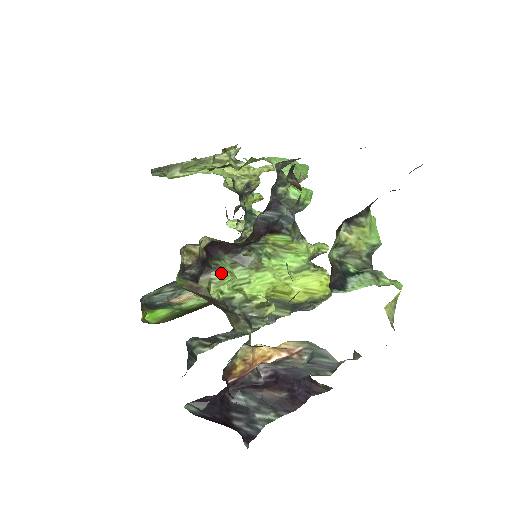
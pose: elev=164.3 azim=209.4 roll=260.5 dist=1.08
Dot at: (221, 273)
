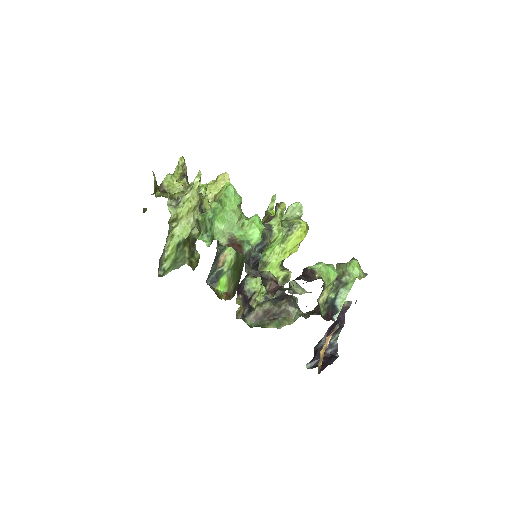
Dot at: (256, 294)
